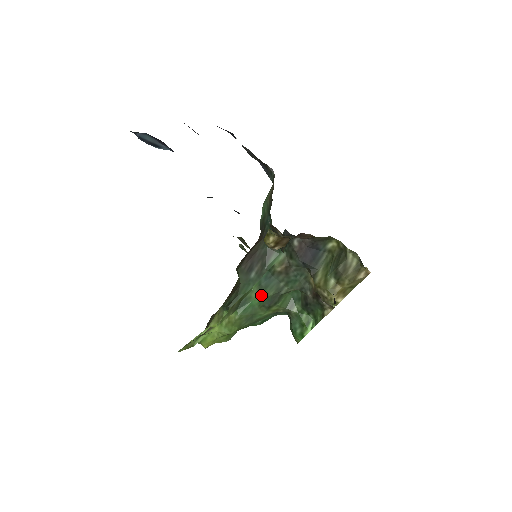
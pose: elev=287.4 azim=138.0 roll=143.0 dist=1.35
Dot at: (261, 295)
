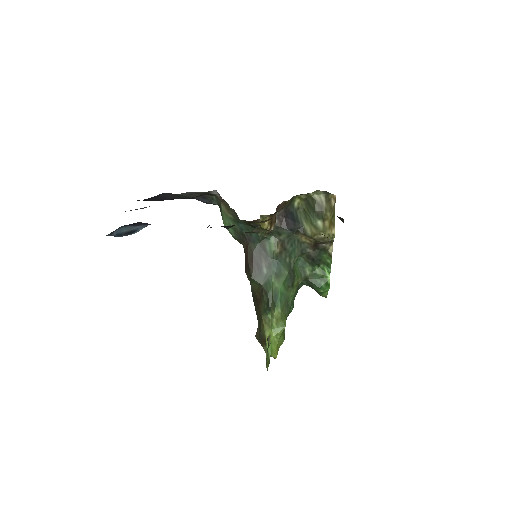
Dot at: (281, 280)
